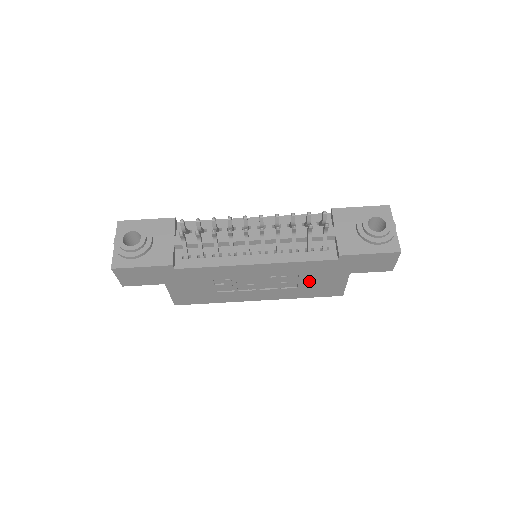
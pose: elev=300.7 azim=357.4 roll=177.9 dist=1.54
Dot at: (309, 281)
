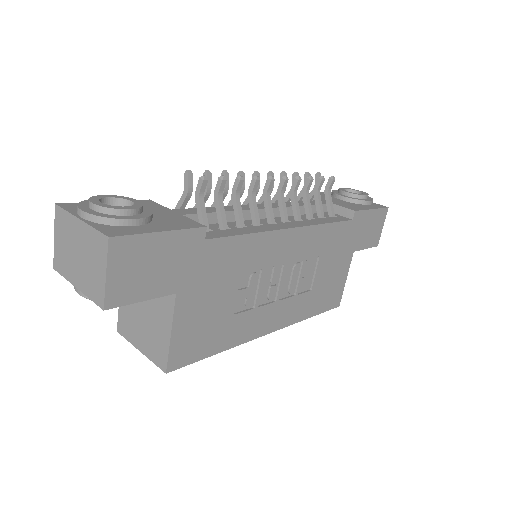
Dot at: (323, 272)
